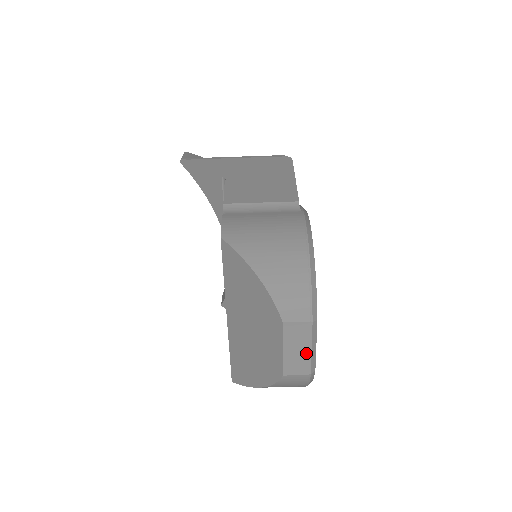
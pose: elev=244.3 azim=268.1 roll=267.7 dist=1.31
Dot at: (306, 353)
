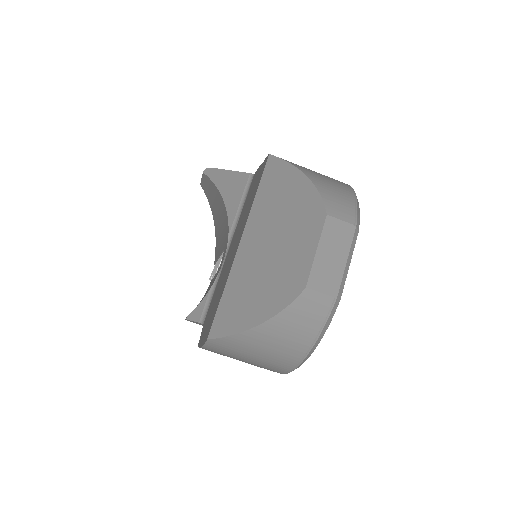
Dot at: (340, 264)
